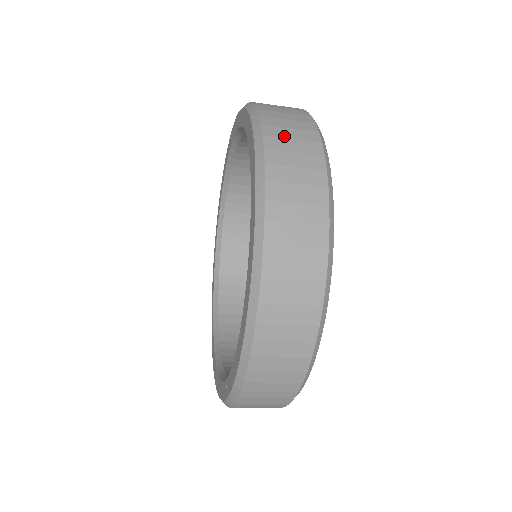
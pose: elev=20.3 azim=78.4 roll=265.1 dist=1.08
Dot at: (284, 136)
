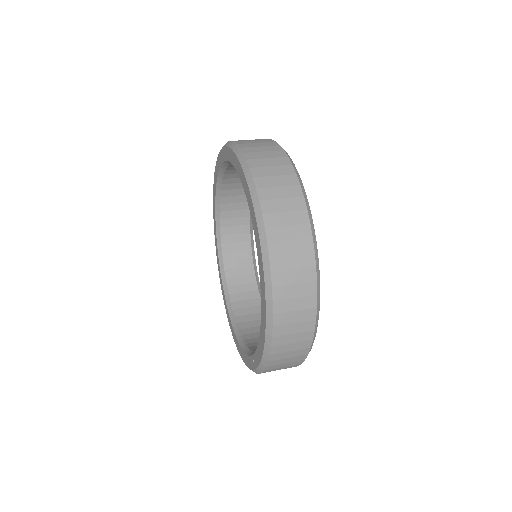
Dot at: (268, 175)
